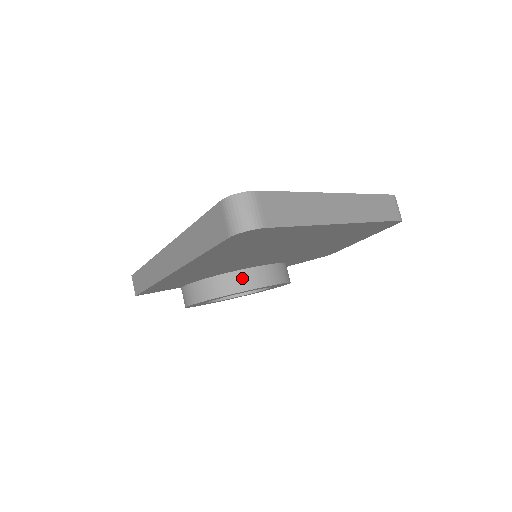
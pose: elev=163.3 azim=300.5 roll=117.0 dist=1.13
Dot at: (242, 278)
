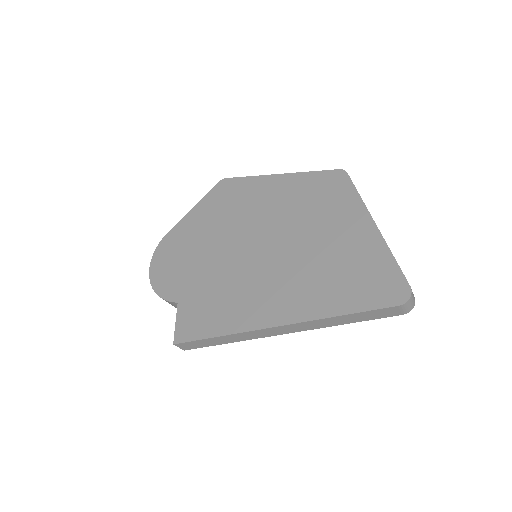
Dot at: occluded
